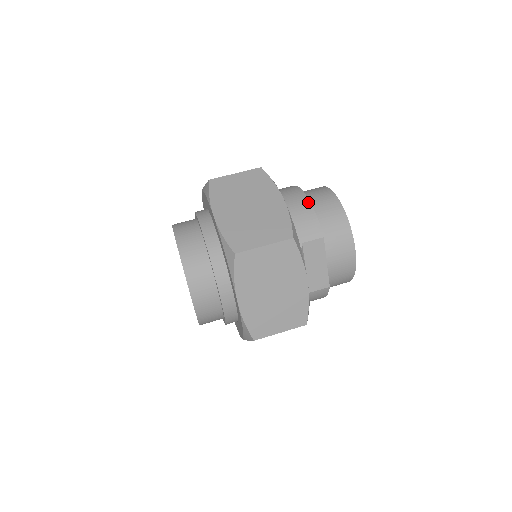
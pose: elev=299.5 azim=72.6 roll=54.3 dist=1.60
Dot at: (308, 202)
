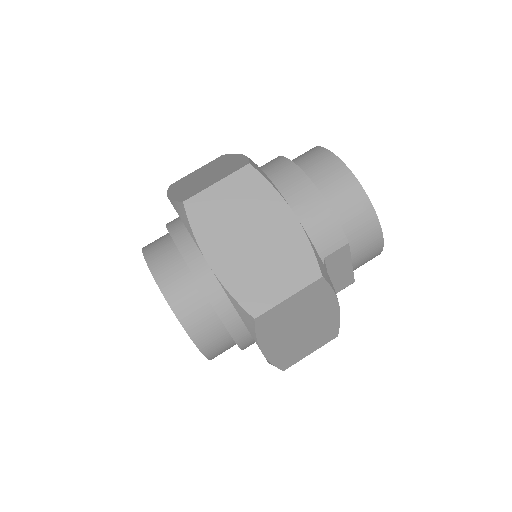
Dot at: (321, 198)
